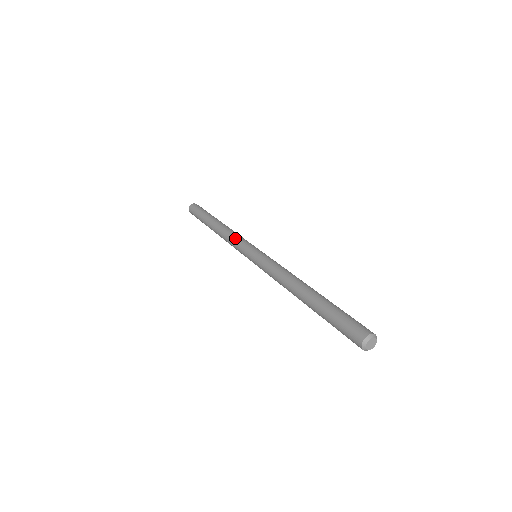
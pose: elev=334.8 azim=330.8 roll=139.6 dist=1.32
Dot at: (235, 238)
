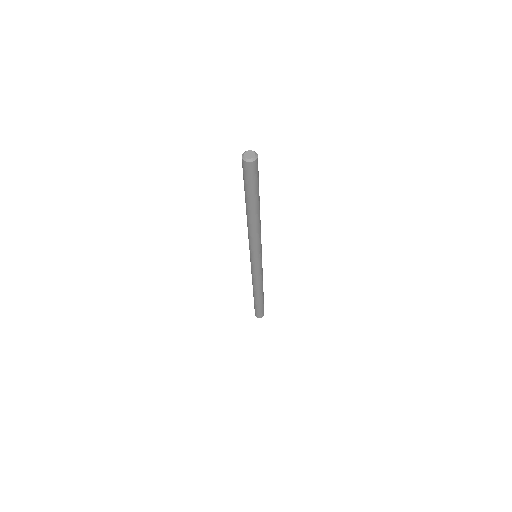
Dot at: (251, 272)
